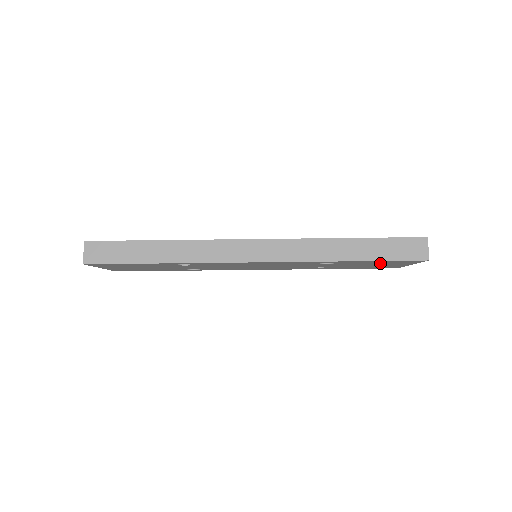
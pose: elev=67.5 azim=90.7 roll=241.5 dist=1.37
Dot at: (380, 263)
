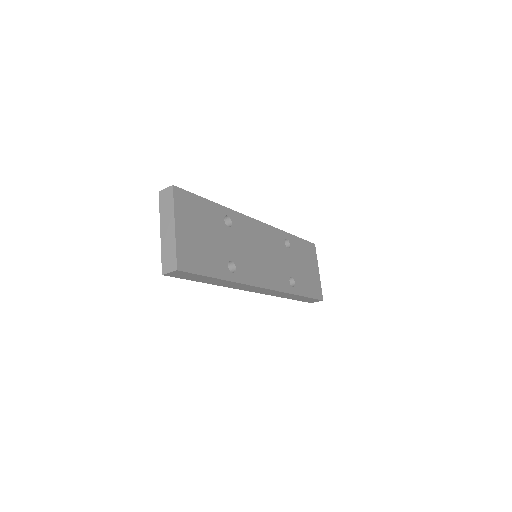
Dot at: occluded
